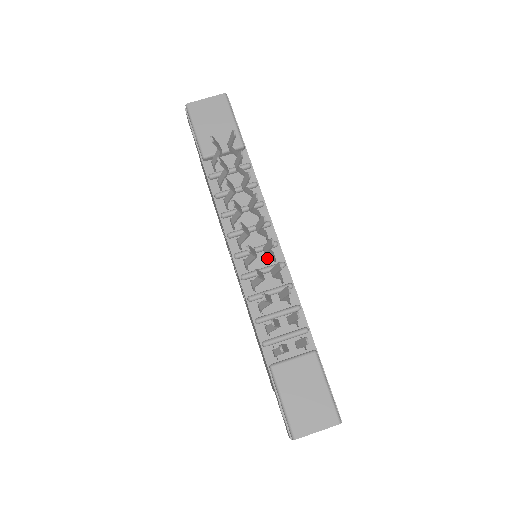
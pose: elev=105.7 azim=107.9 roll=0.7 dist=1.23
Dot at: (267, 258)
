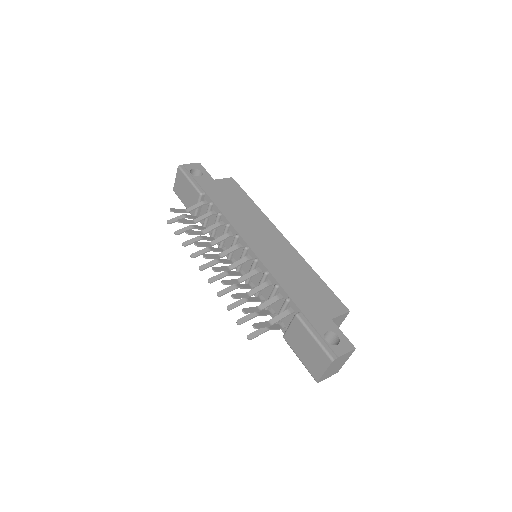
Dot at: (249, 261)
